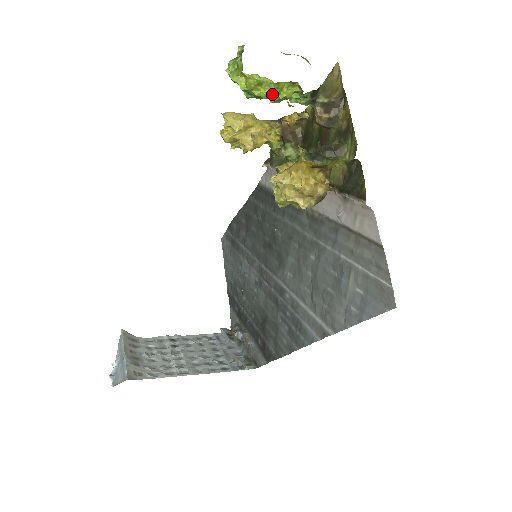
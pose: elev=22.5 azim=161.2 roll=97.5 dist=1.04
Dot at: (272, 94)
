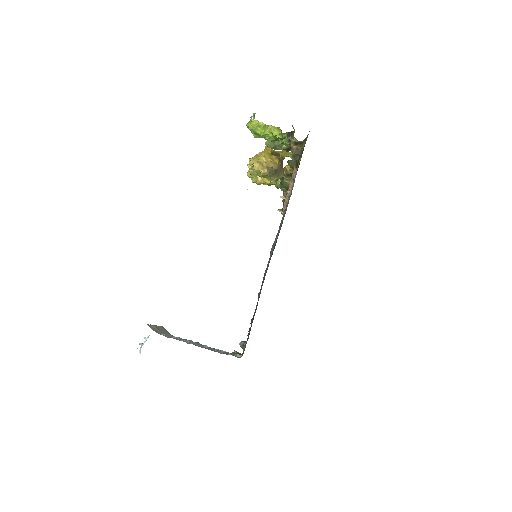
Dot at: (265, 132)
